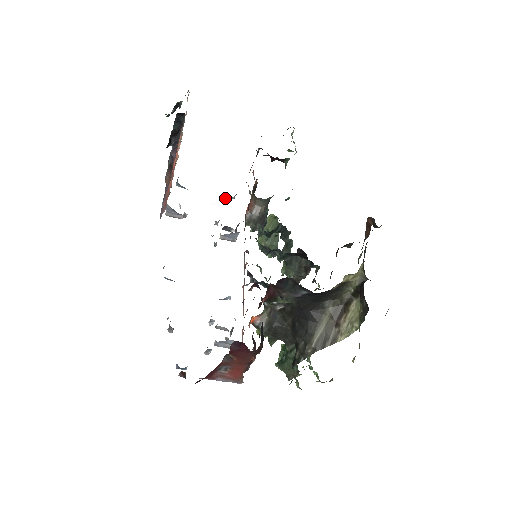
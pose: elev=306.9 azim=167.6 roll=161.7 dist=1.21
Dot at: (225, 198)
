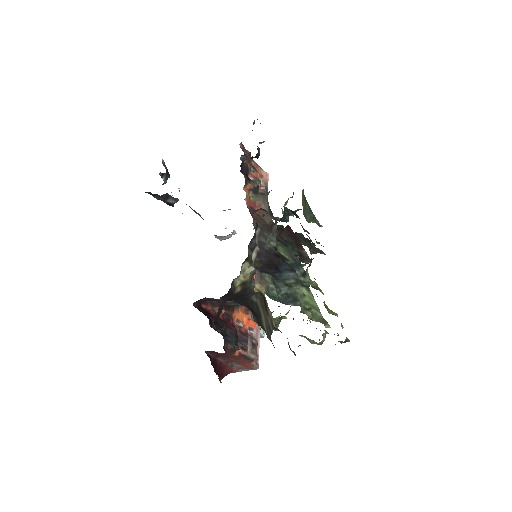
Dot at: occluded
